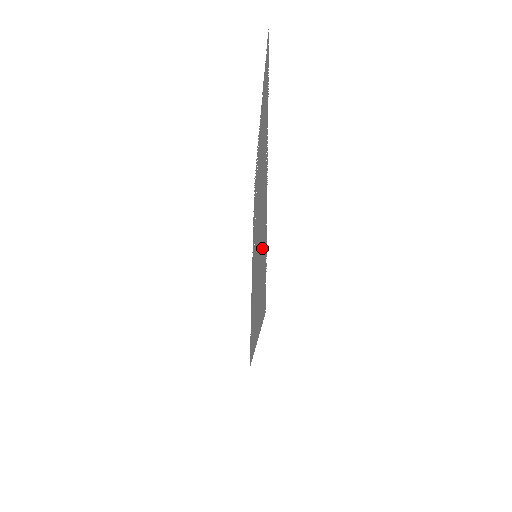
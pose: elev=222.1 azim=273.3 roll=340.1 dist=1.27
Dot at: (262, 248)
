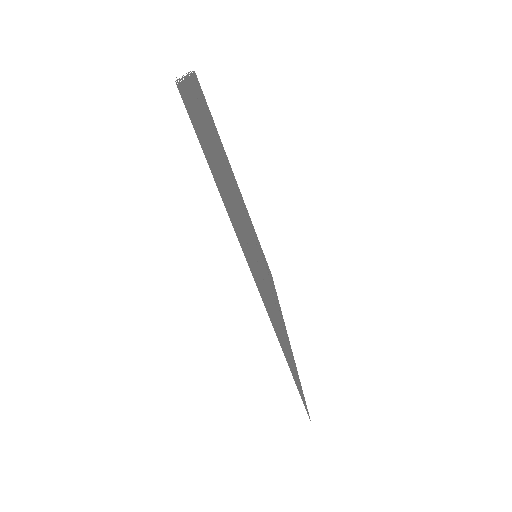
Dot at: occluded
